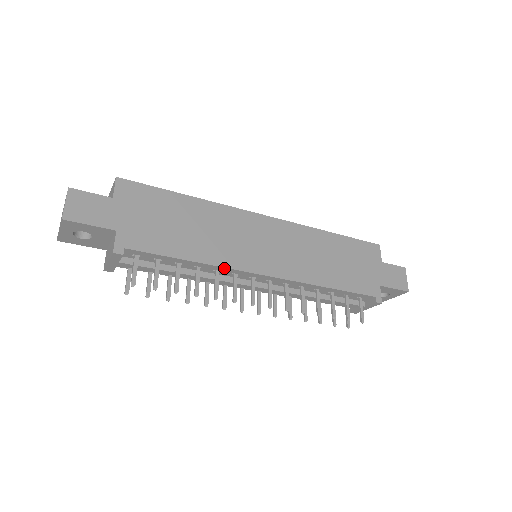
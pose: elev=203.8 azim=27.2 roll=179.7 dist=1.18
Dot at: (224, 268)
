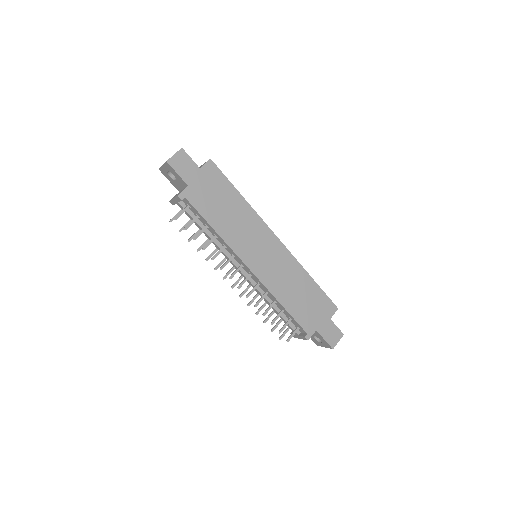
Dot at: (229, 247)
